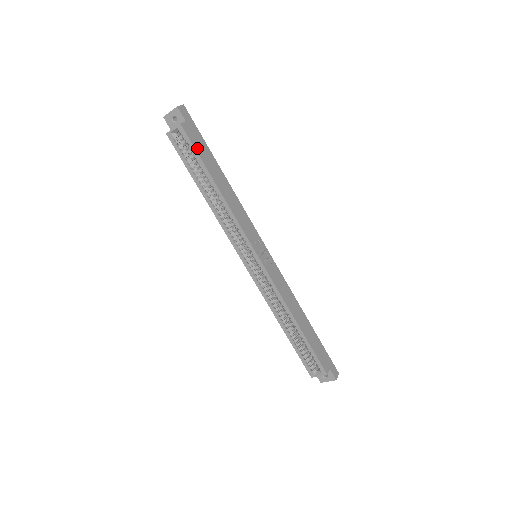
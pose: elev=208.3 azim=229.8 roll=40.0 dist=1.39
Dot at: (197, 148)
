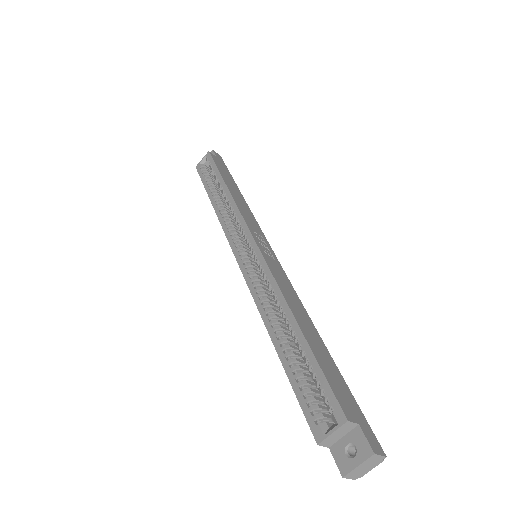
Dot at: (218, 166)
